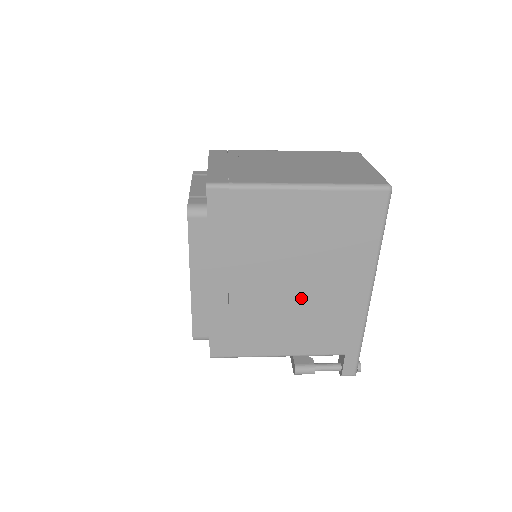
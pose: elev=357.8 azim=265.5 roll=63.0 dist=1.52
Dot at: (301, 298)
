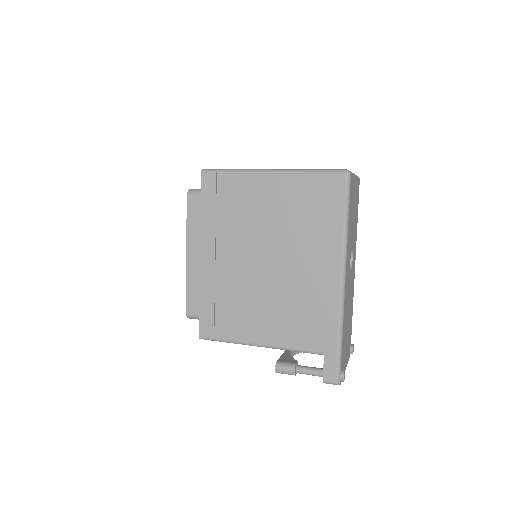
Dot at: (277, 280)
